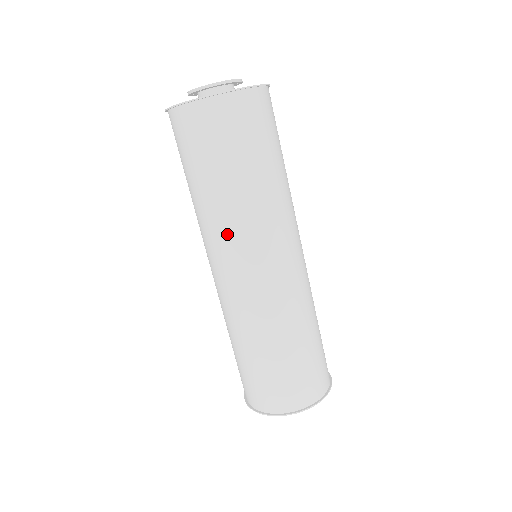
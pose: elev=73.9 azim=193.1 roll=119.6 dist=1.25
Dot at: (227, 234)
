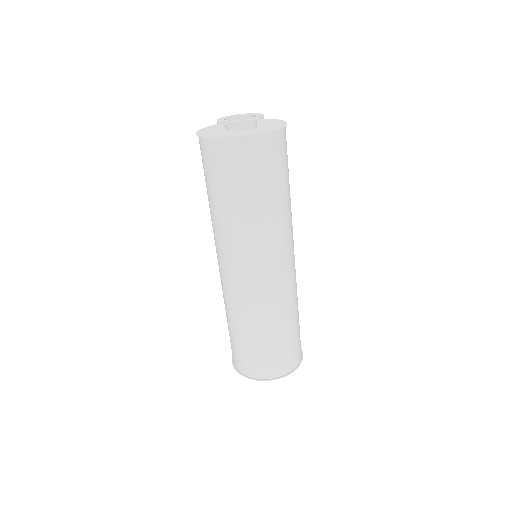
Dot at: (266, 242)
